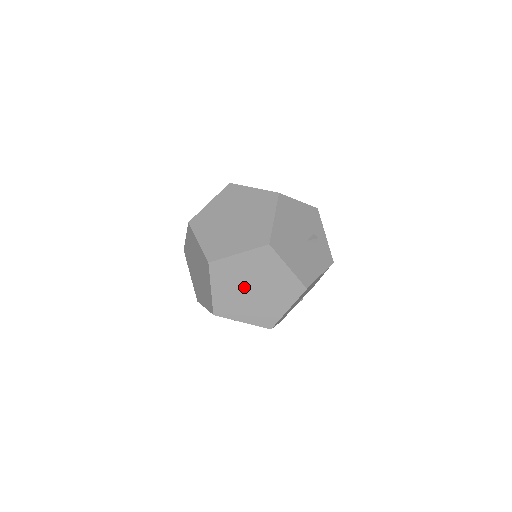
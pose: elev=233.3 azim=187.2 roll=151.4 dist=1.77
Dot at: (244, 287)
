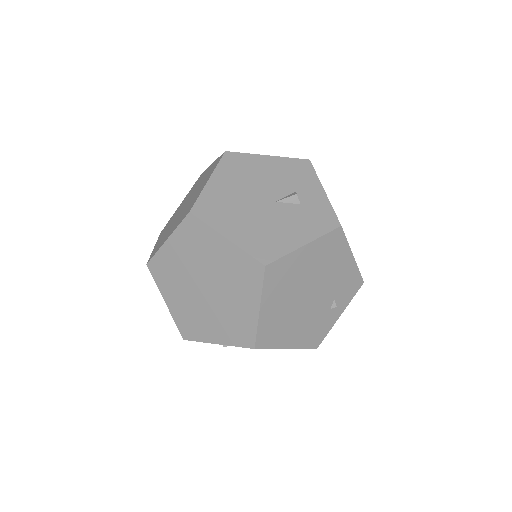
Dot at: (194, 288)
